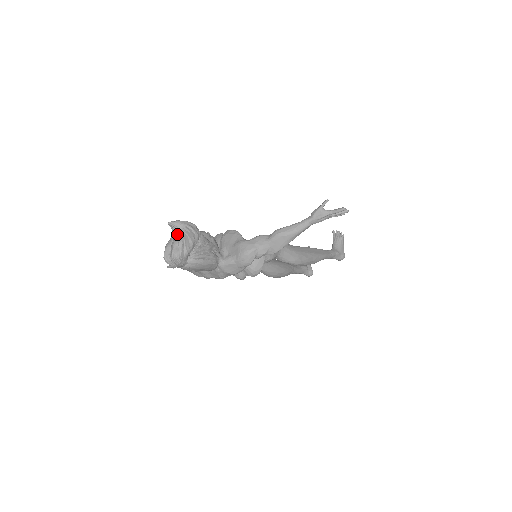
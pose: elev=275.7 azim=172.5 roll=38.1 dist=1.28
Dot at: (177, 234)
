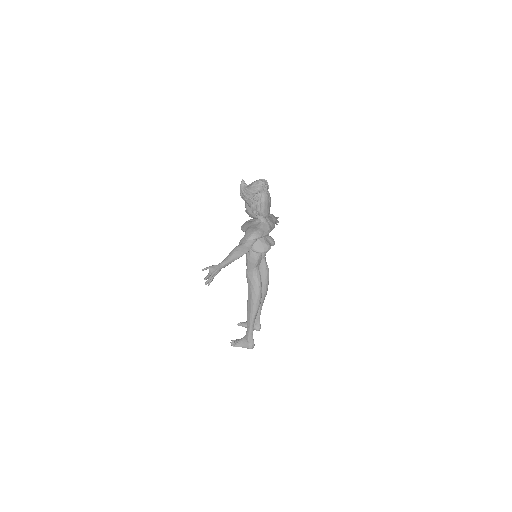
Dot at: occluded
